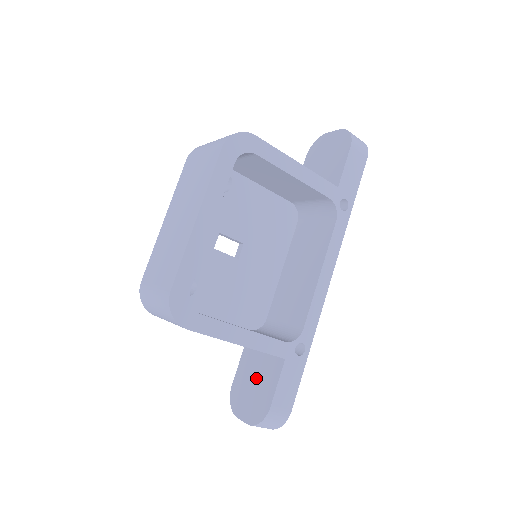
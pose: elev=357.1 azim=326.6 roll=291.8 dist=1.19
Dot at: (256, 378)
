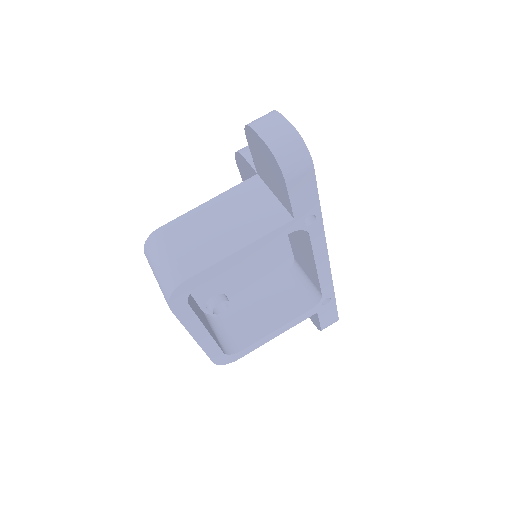
Dot at: occluded
